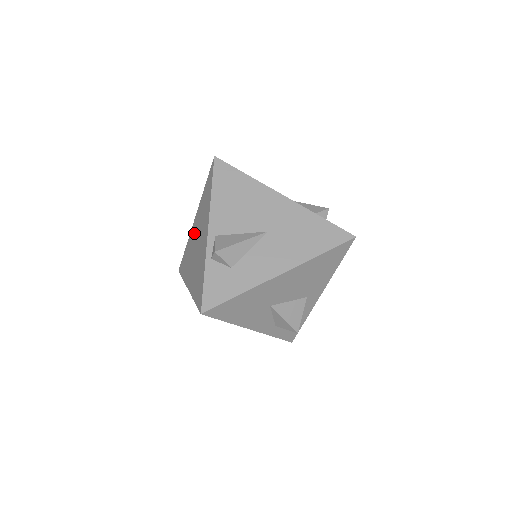
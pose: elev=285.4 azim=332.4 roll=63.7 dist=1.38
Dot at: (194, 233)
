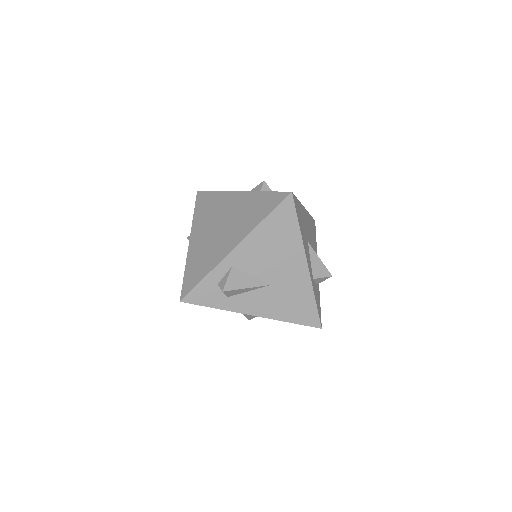
Dot at: (202, 237)
